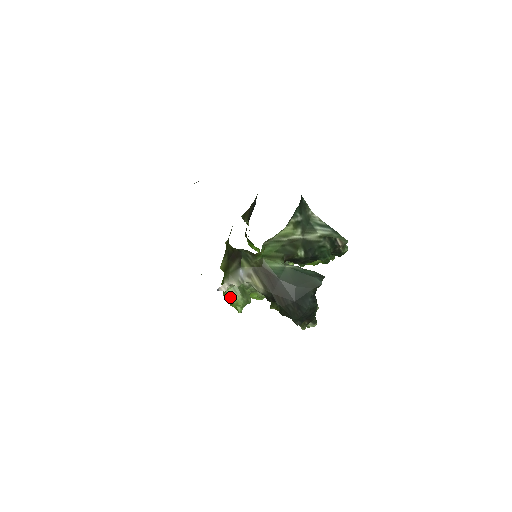
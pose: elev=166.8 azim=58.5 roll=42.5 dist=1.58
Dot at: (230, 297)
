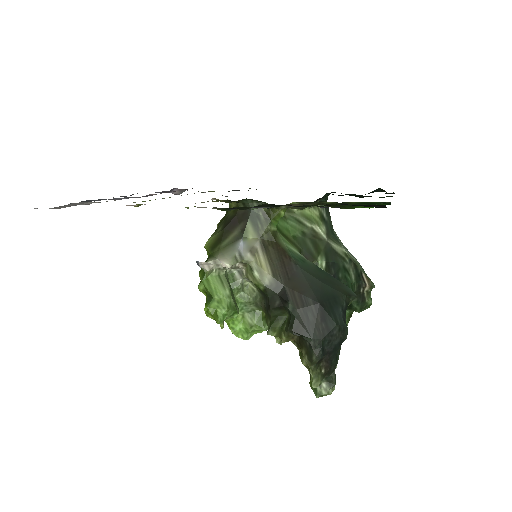
Dot at: (211, 288)
